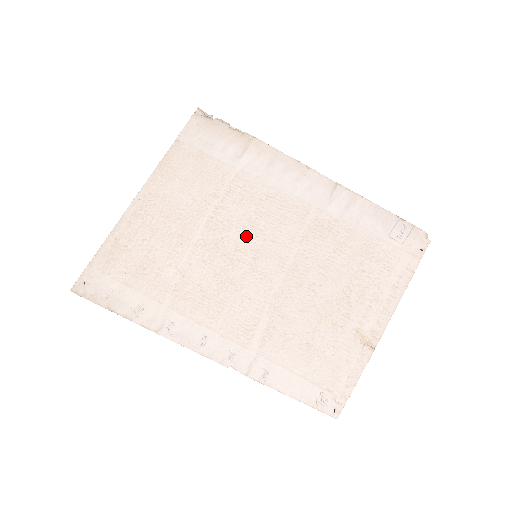
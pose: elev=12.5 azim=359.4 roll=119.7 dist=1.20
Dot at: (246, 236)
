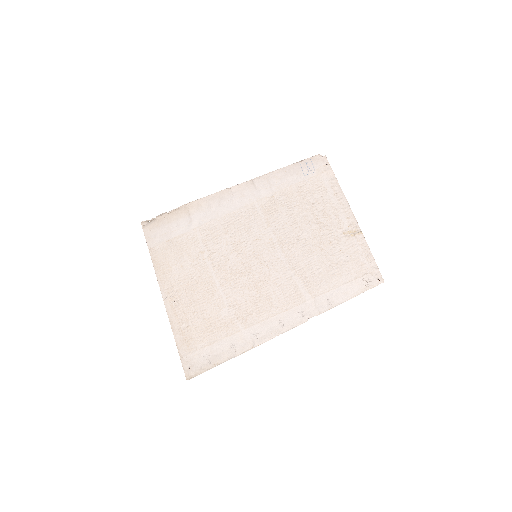
Dot at: (240, 253)
